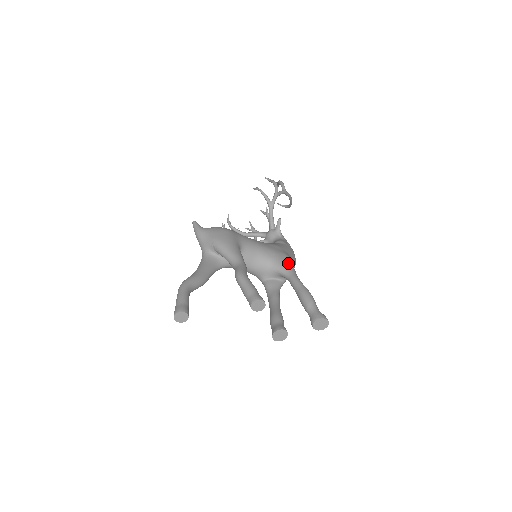
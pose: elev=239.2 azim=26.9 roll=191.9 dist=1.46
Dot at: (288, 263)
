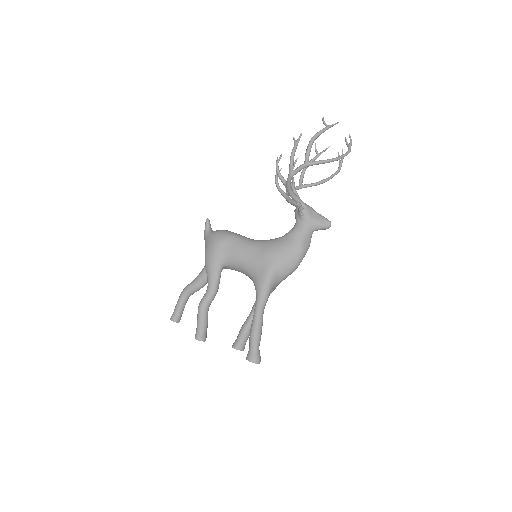
Dot at: (260, 285)
